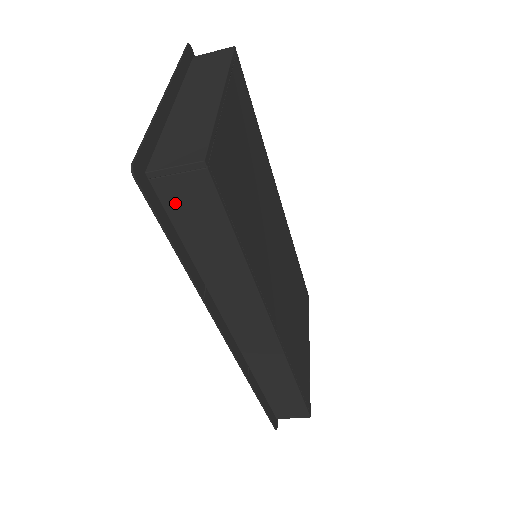
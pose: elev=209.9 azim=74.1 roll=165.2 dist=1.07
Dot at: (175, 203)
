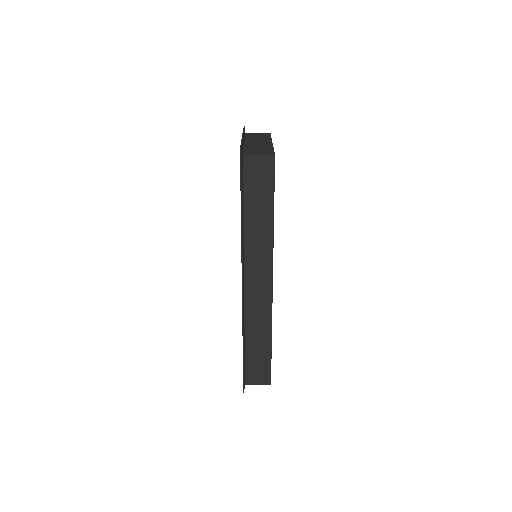
Dot at: (250, 176)
